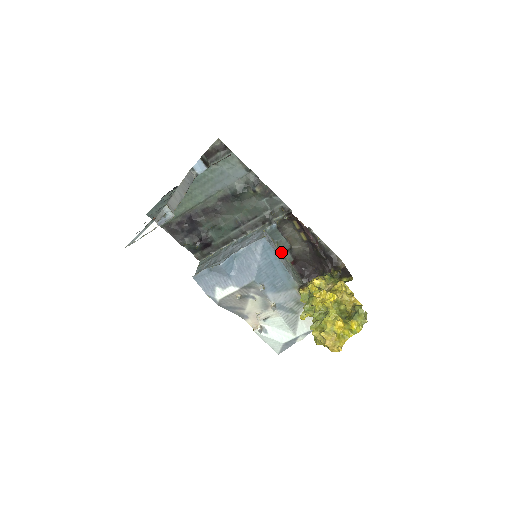
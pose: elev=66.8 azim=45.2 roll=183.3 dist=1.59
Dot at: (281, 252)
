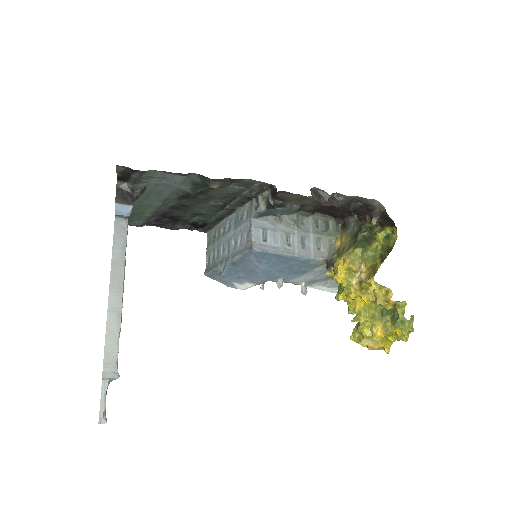
Dot at: (289, 221)
